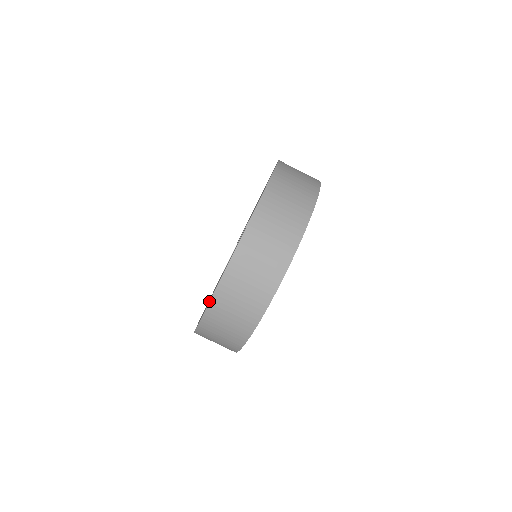
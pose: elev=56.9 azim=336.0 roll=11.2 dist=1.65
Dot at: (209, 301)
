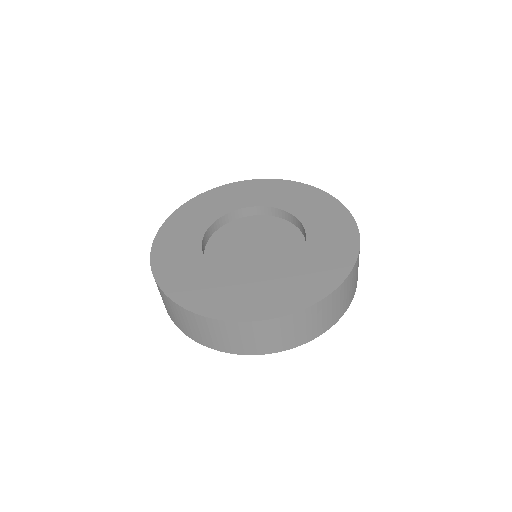
Dot at: (259, 319)
